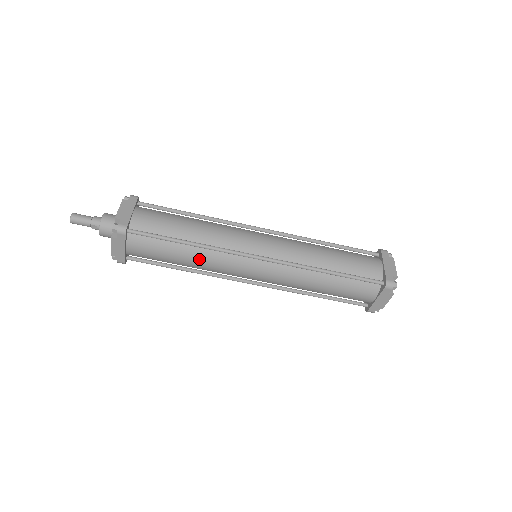
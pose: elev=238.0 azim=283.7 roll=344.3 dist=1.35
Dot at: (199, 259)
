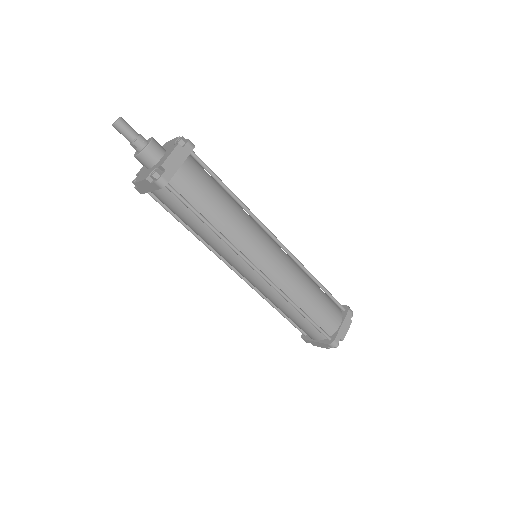
Dot at: (210, 239)
